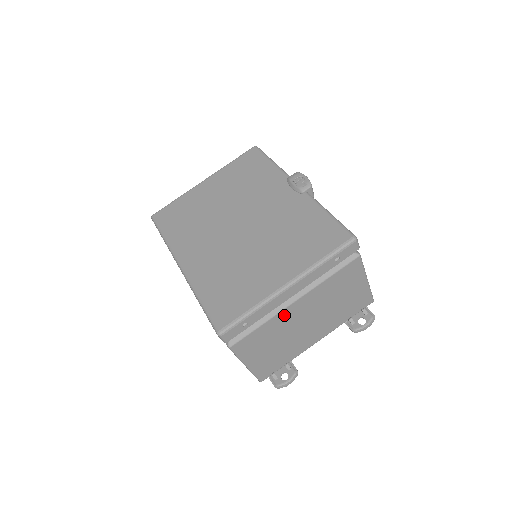
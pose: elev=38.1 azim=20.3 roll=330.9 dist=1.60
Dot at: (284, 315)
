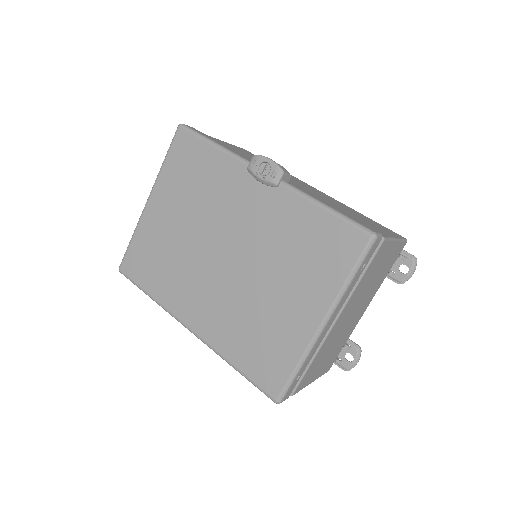
Dot at: (329, 337)
